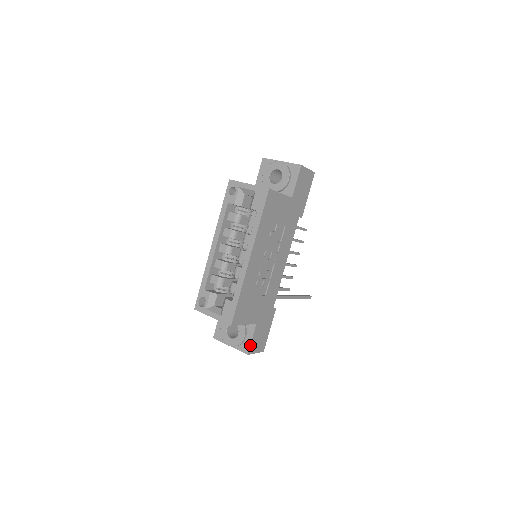
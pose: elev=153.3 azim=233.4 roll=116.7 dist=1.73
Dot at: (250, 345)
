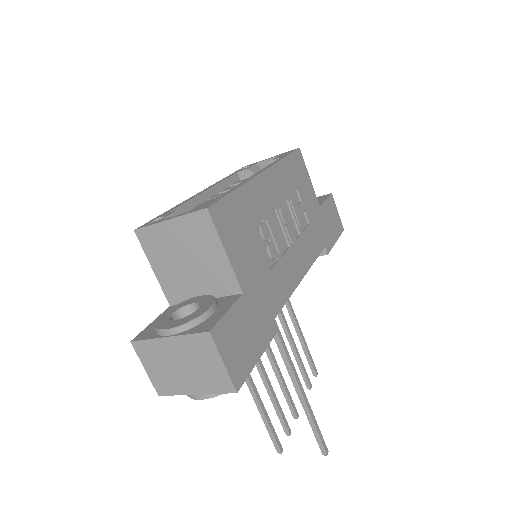
Dot at: (220, 319)
